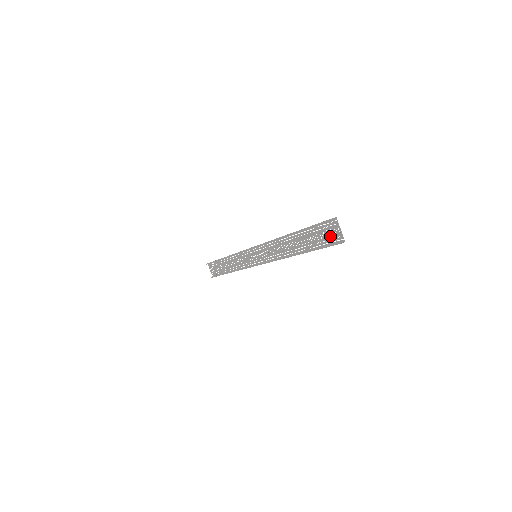
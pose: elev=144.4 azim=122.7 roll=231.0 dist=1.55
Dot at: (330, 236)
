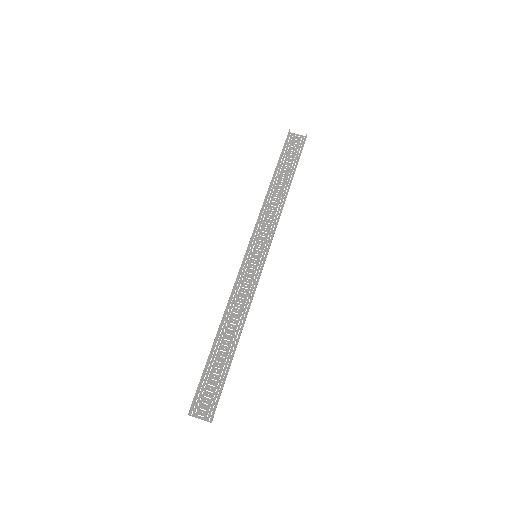
Dot at: (296, 146)
